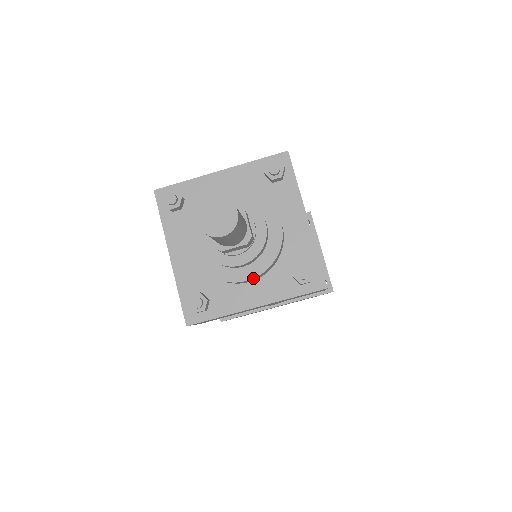
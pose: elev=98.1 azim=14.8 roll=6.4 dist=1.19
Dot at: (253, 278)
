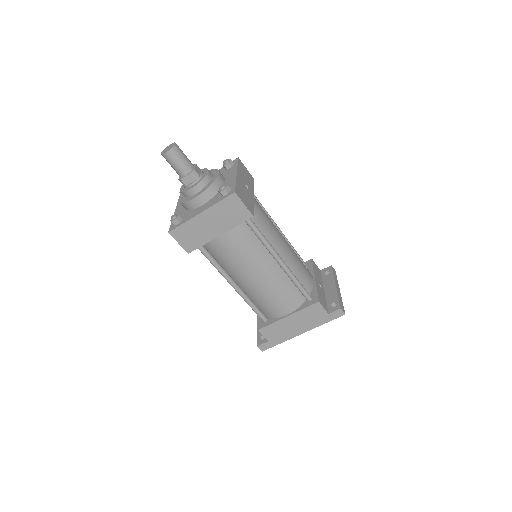
Dot at: (198, 195)
